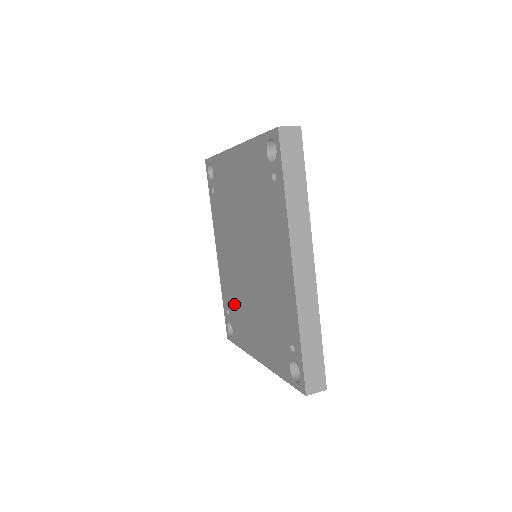
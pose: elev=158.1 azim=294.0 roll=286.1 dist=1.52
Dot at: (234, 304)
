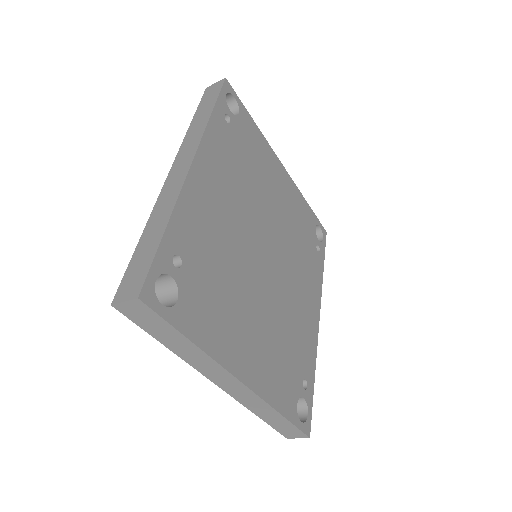
Dot at: occluded
